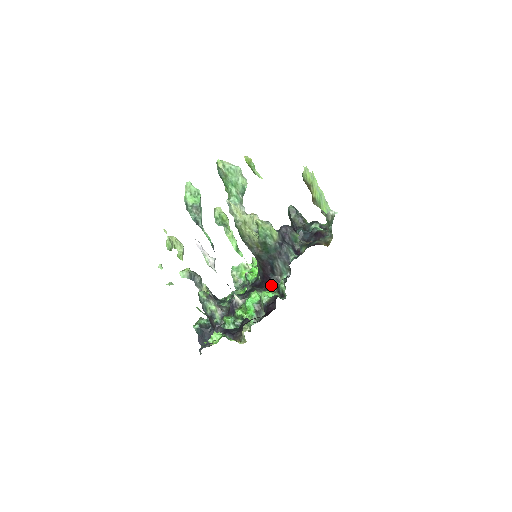
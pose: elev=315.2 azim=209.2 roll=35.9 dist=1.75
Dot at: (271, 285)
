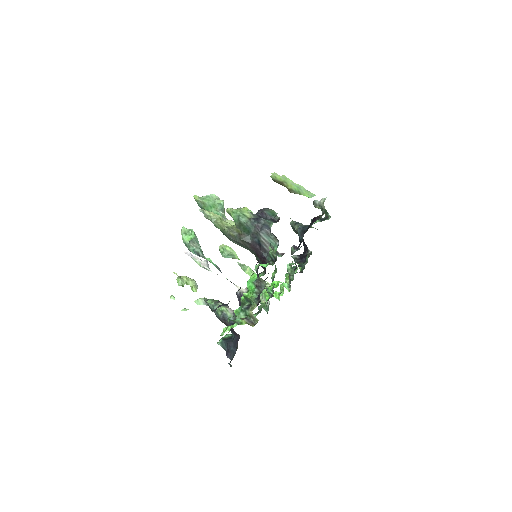
Dot at: occluded
